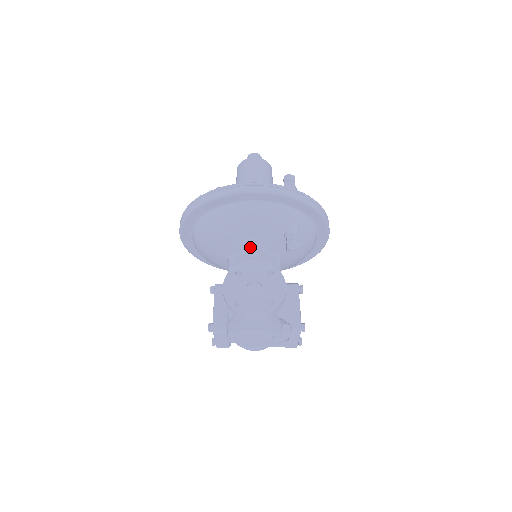
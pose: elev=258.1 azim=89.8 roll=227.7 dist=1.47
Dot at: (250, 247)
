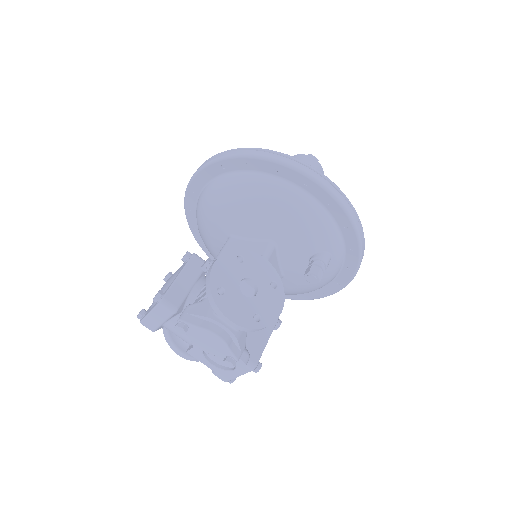
Dot at: (267, 242)
